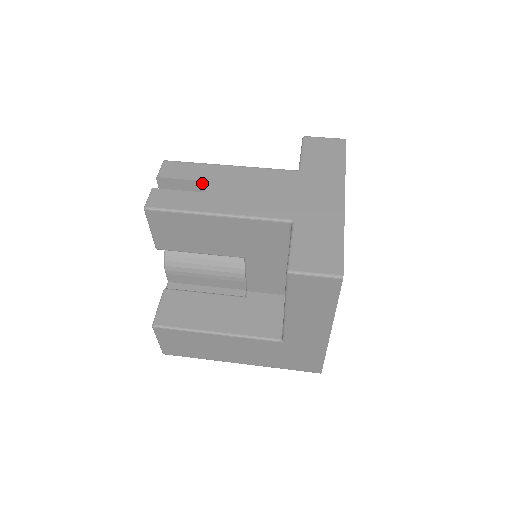
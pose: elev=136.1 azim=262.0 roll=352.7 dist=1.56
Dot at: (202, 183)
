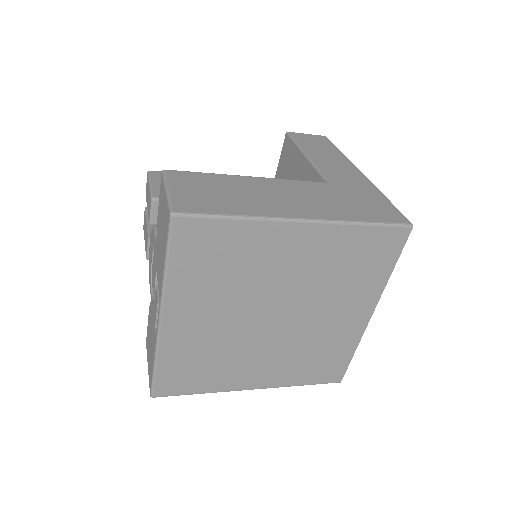
Dot at: occluded
